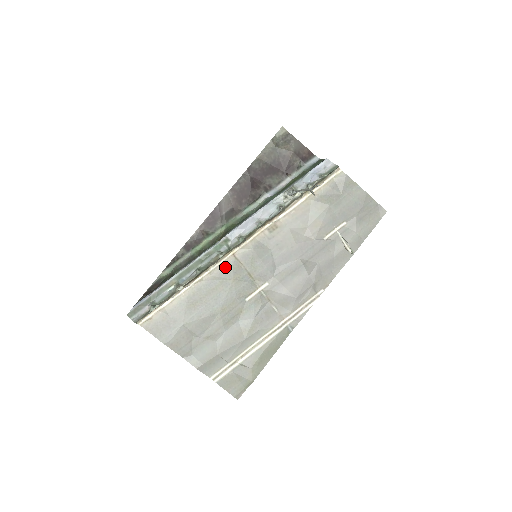
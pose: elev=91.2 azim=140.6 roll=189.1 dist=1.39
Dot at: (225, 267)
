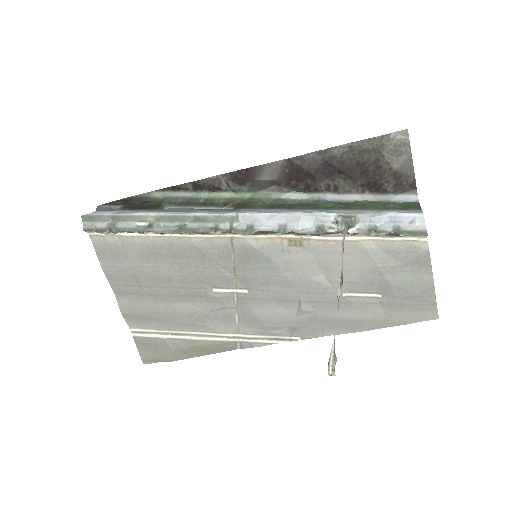
Dot at: (213, 244)
